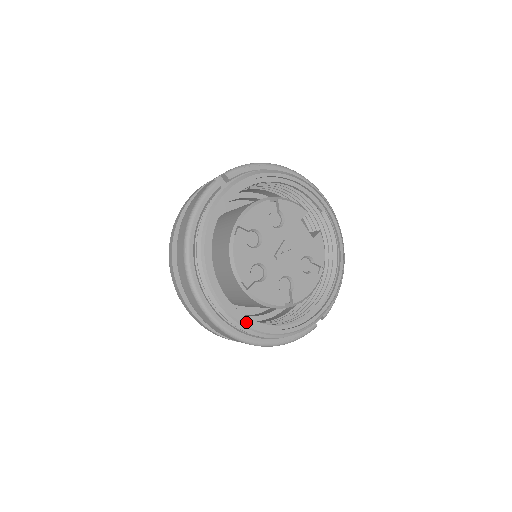
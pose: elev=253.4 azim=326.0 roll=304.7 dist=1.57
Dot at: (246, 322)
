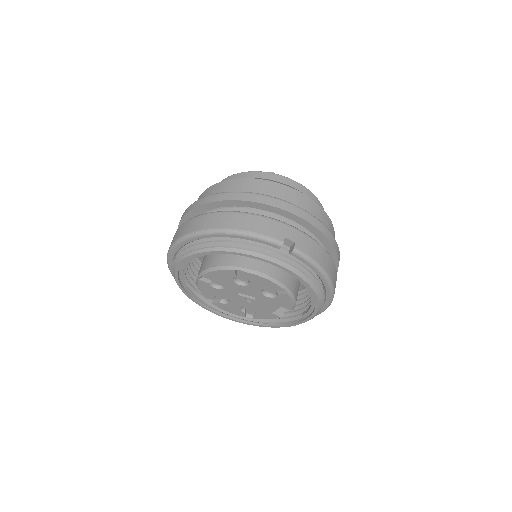
Dot at: (178, 278)
